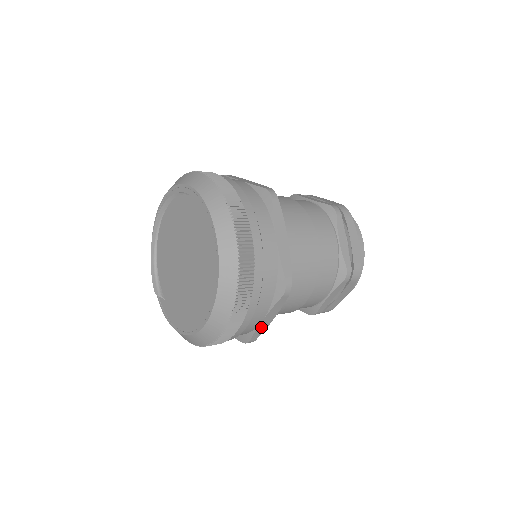
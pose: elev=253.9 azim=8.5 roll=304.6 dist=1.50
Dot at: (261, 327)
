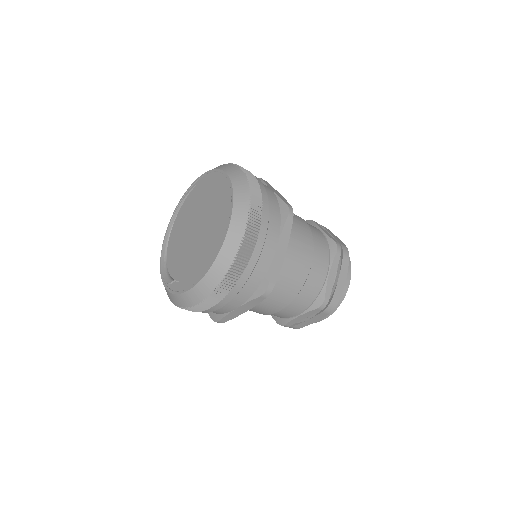
Dot at: (276, 262)
